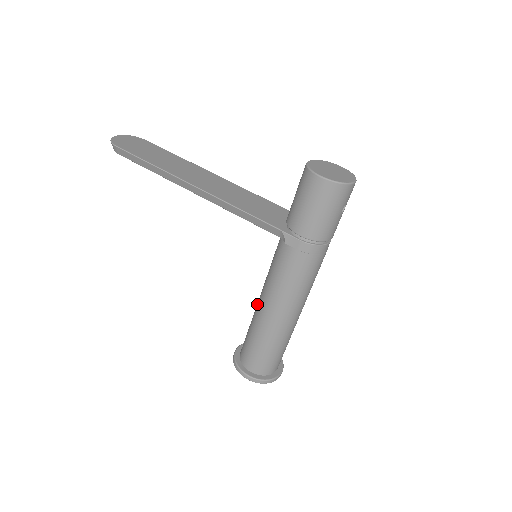
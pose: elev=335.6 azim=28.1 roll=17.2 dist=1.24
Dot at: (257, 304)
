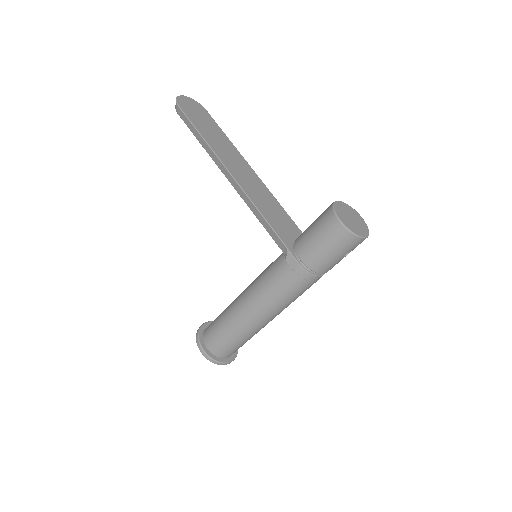
Dot at: (238, 296)
